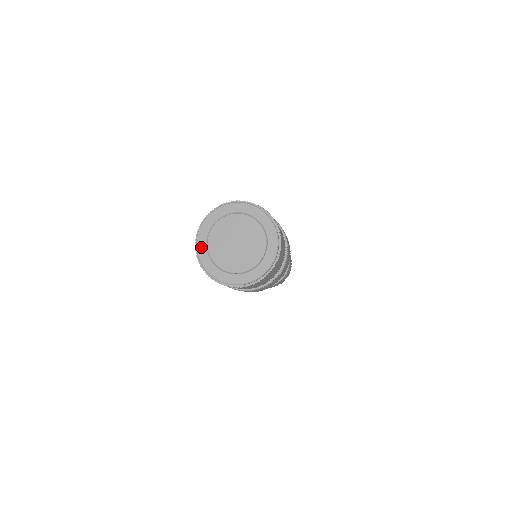
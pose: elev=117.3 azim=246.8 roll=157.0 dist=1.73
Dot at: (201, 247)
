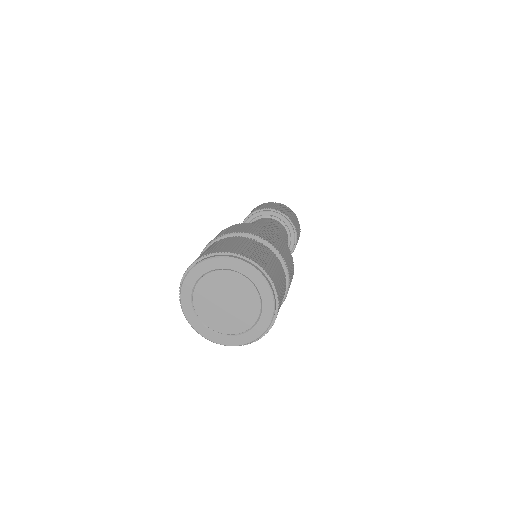
Dot at: (186, 303)
